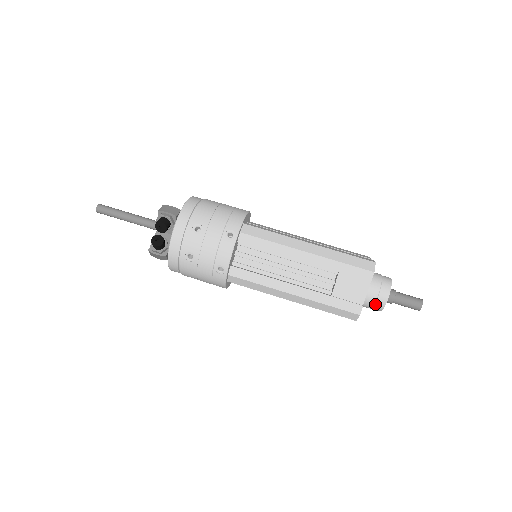
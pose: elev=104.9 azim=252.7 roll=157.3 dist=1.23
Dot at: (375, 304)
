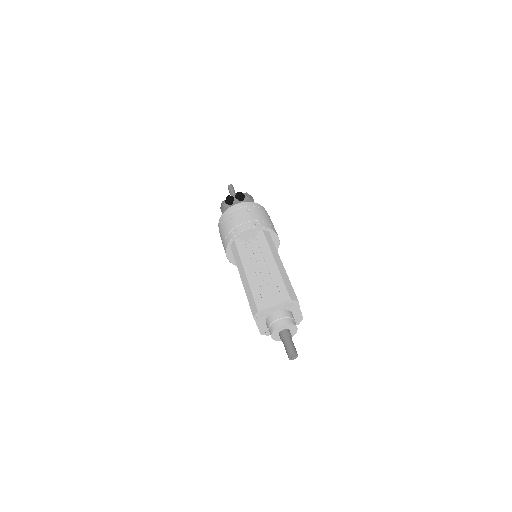
Dot at: (273, 323)
